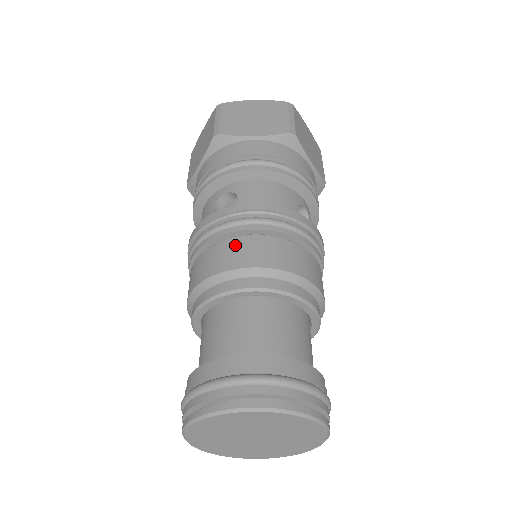
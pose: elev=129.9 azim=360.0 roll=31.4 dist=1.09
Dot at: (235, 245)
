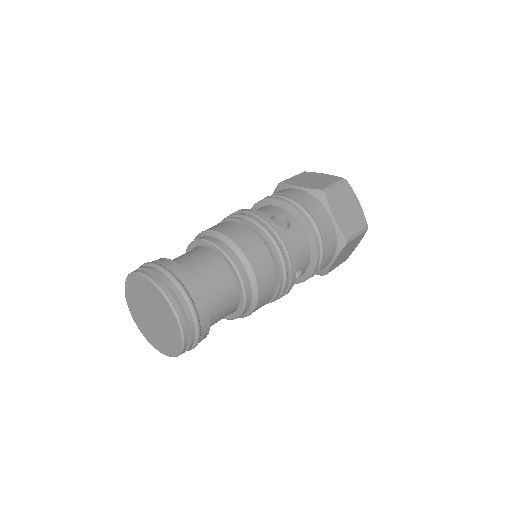
Dot at: (258, 246)
